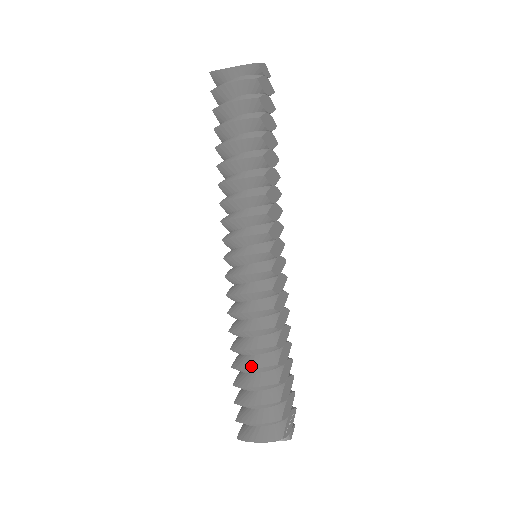
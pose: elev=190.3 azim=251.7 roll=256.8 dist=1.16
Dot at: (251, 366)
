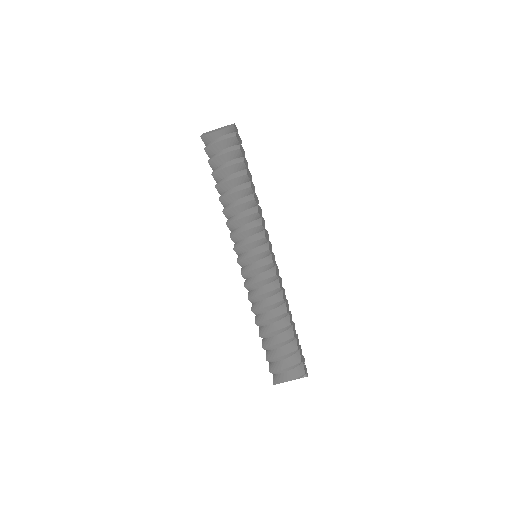
Dot at: (273, 330)
